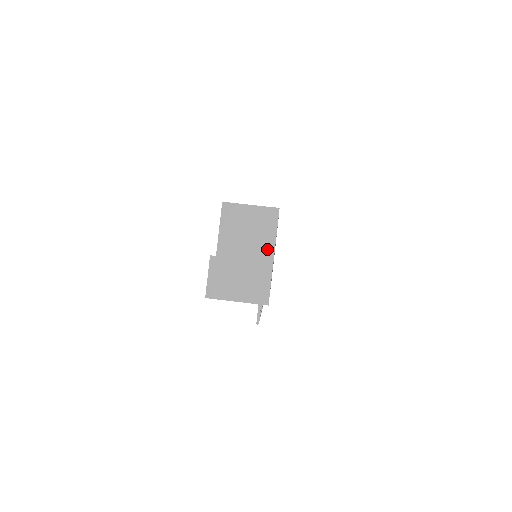
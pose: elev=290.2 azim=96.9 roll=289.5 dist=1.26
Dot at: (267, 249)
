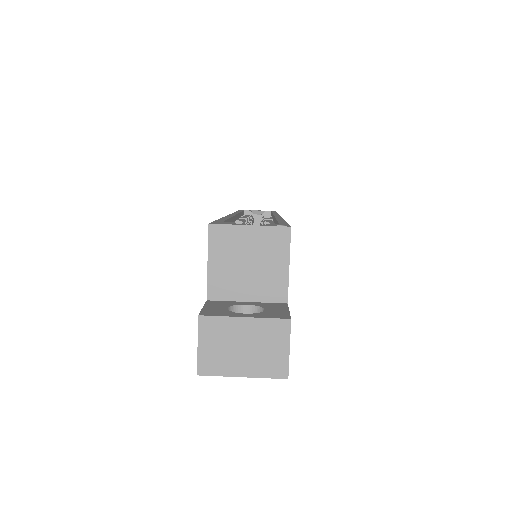
Dot at: (277, 286)
